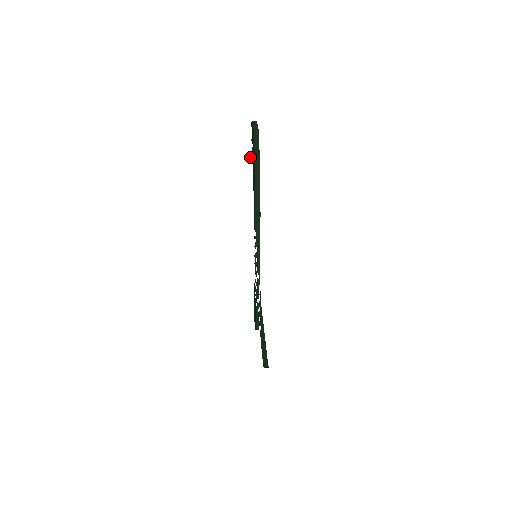
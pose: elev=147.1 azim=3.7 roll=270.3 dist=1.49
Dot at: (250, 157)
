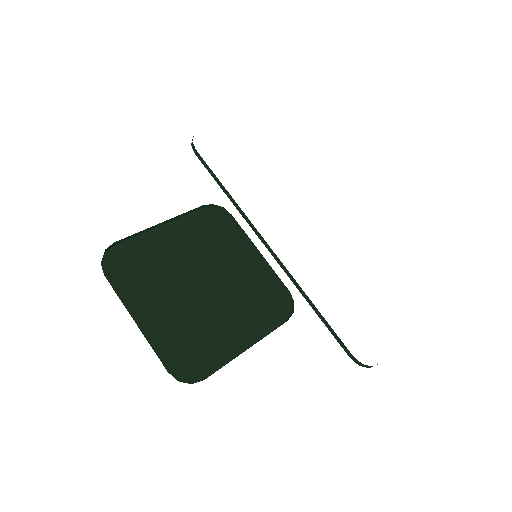
Dot at: occluded
